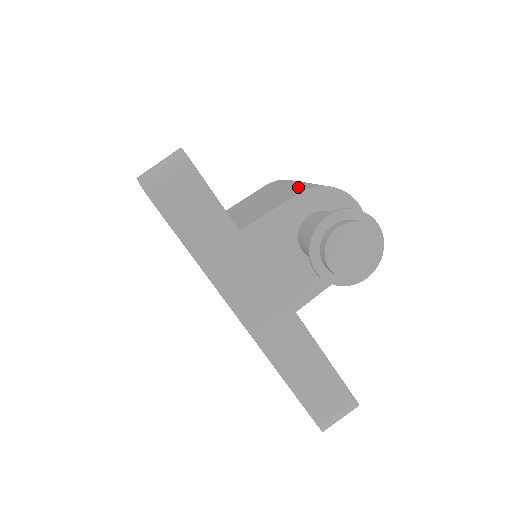
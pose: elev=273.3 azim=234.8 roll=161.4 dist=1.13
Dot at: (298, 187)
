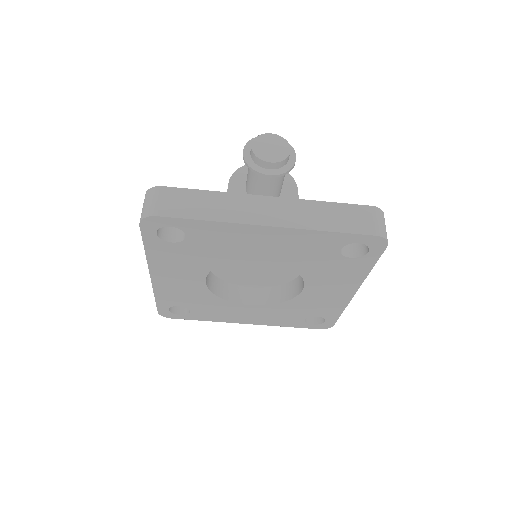
Dot at: occluded
